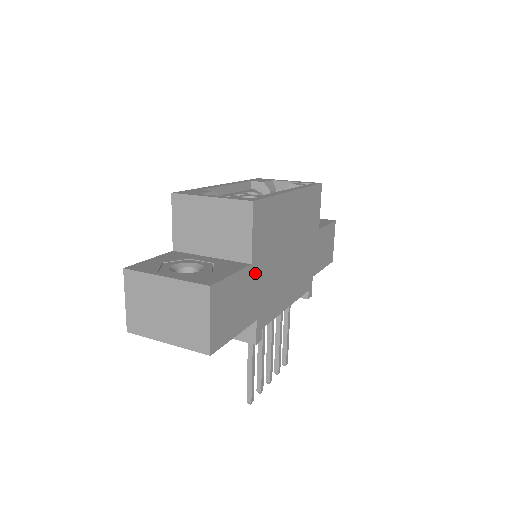
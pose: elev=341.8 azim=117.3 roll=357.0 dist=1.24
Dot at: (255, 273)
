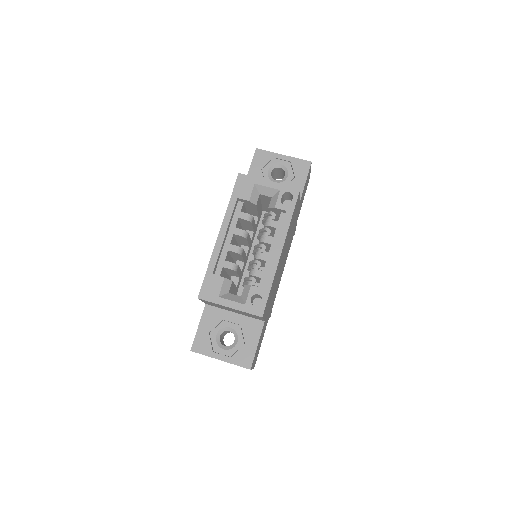
Dot at: (266, 317)
